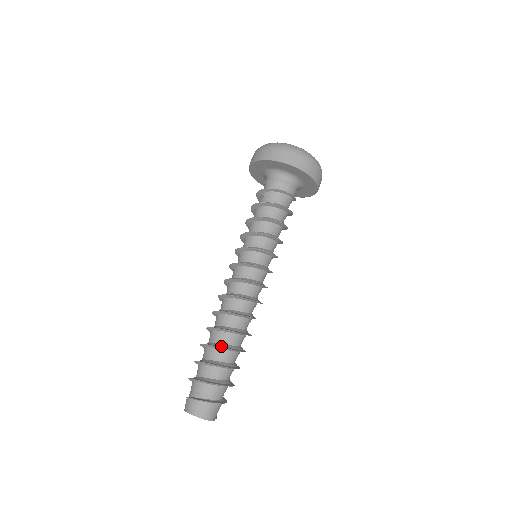
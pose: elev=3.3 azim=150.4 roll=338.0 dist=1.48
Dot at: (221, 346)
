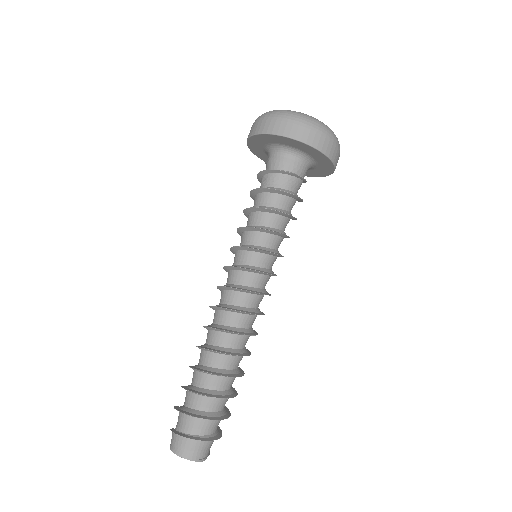
Dot at: (203, 369)
